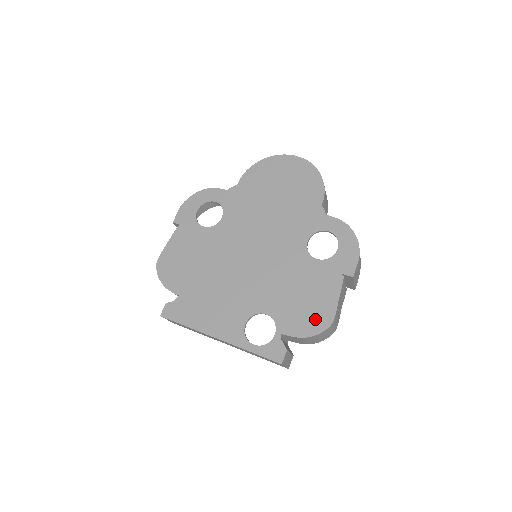
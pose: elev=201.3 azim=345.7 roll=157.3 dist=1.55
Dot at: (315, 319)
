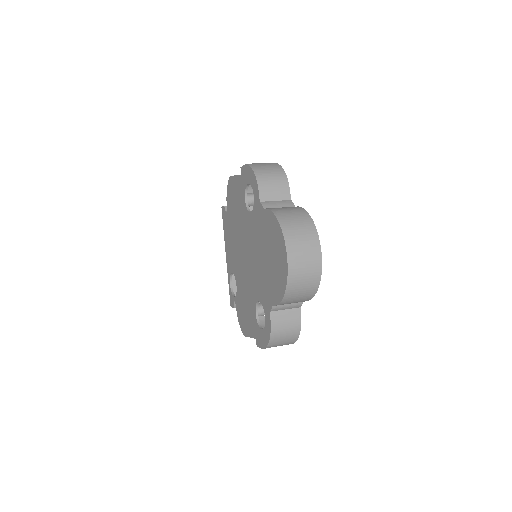
Dot at: (242, 323)
